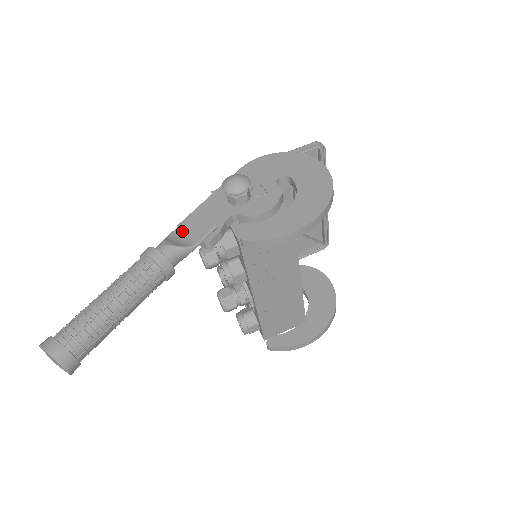
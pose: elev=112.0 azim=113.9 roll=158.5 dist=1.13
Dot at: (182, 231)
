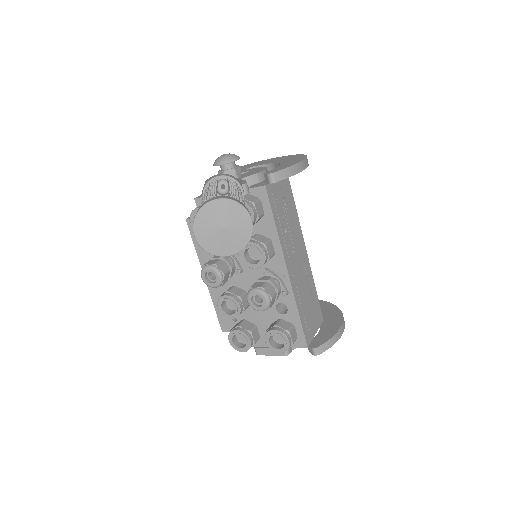
Dot at: occluded
